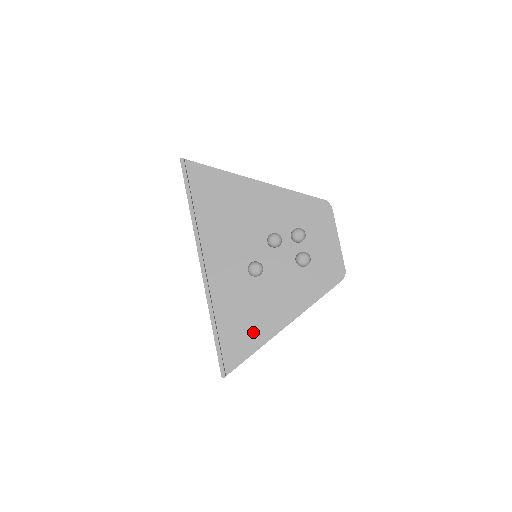
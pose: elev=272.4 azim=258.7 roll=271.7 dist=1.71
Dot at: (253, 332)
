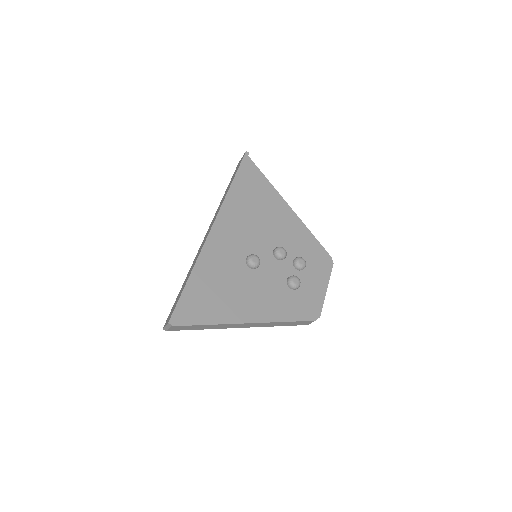
Dot at: (220, 307)
